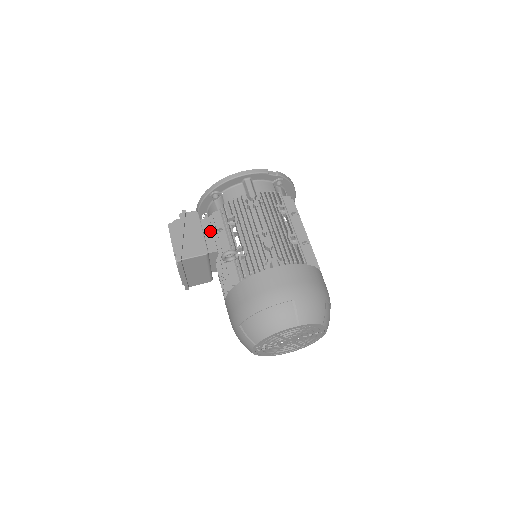
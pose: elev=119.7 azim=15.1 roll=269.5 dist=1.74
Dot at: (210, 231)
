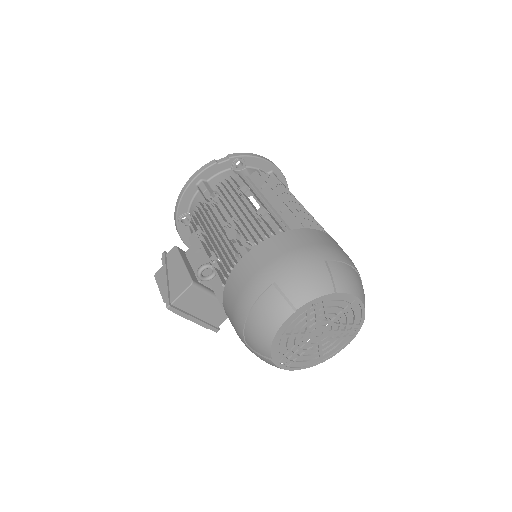
Dot at: (195, 258)
